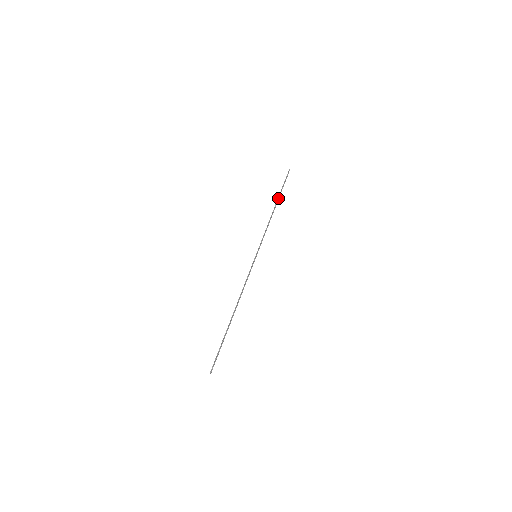
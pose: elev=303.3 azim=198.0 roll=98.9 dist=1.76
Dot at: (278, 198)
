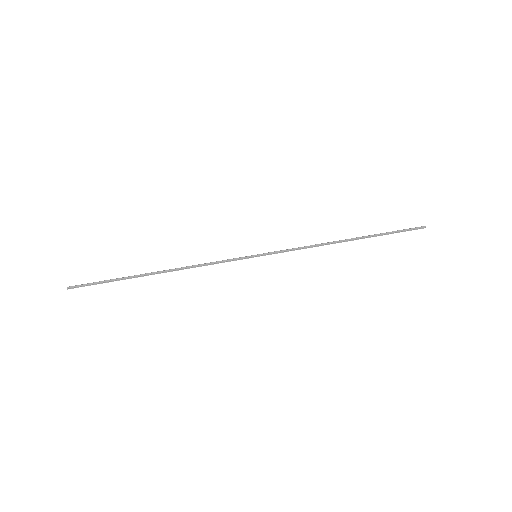
Dot at: (365, 237)
